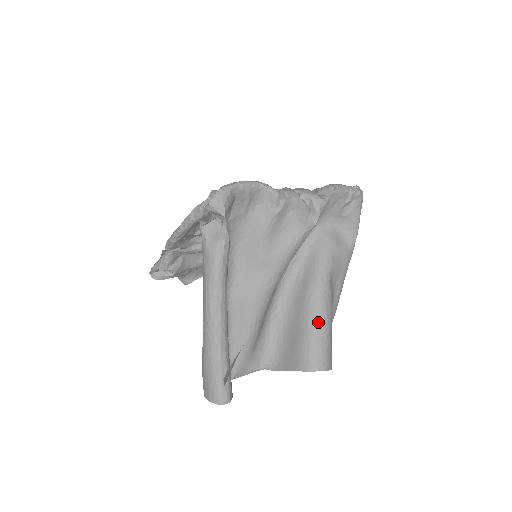
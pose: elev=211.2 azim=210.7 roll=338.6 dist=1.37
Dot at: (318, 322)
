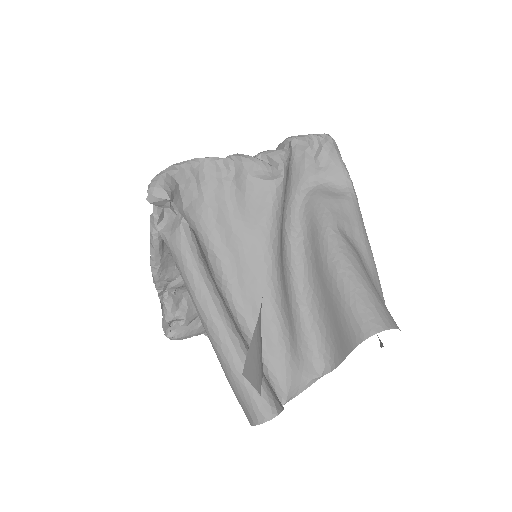
Dot at: (348, 280)
